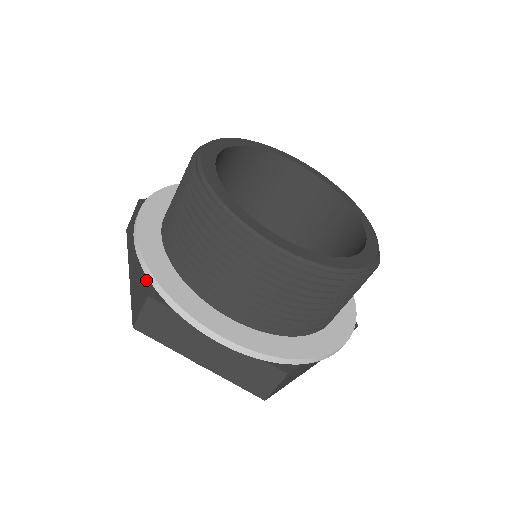
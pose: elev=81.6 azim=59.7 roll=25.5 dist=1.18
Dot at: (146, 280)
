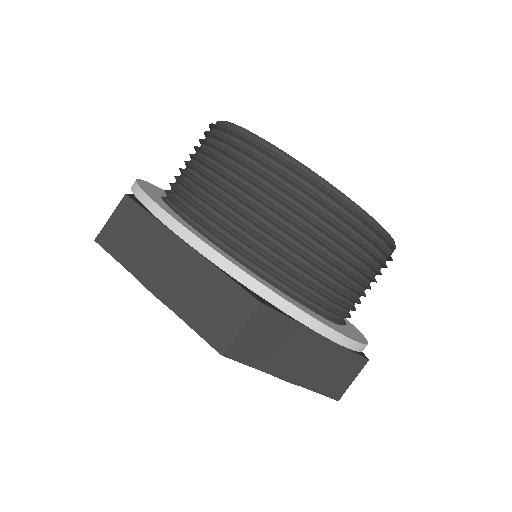
Dot at: (130, 194)
